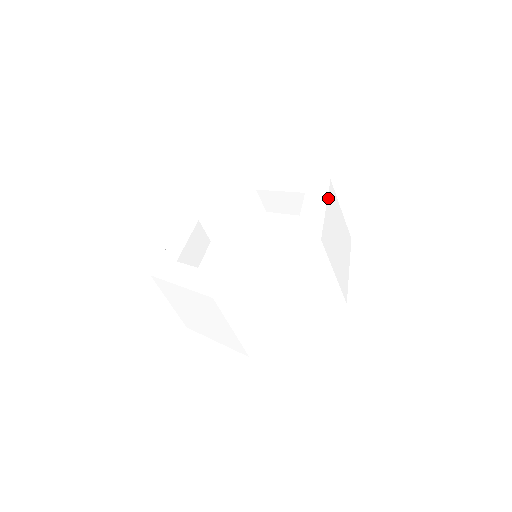
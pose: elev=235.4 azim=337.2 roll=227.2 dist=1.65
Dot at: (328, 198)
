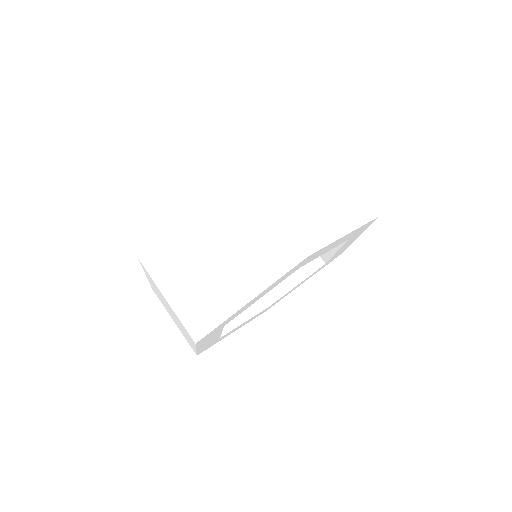
Dot at: (299, 154)
